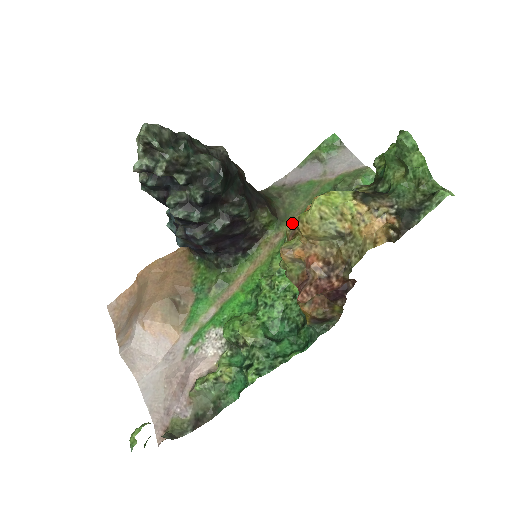
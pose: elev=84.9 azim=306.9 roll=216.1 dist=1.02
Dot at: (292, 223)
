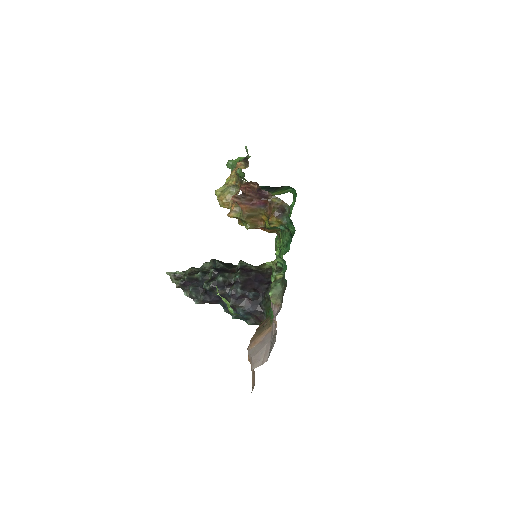
Dot at: occluded
